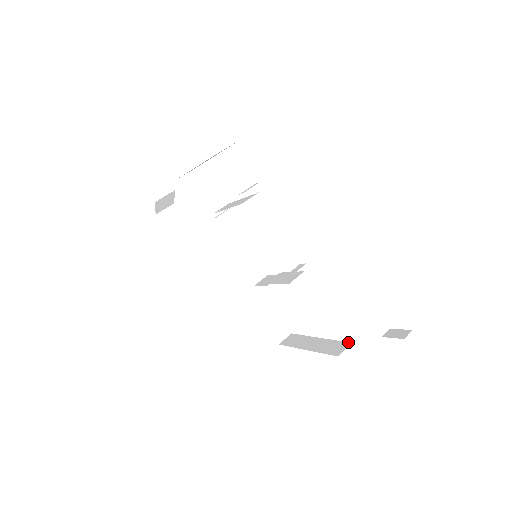
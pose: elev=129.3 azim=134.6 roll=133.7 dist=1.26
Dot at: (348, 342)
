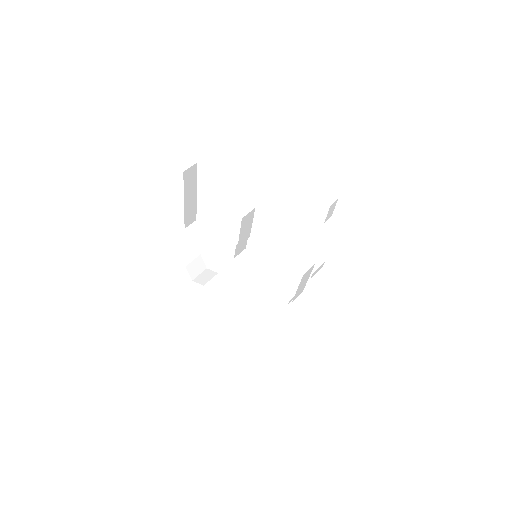
Dot at: occluded
